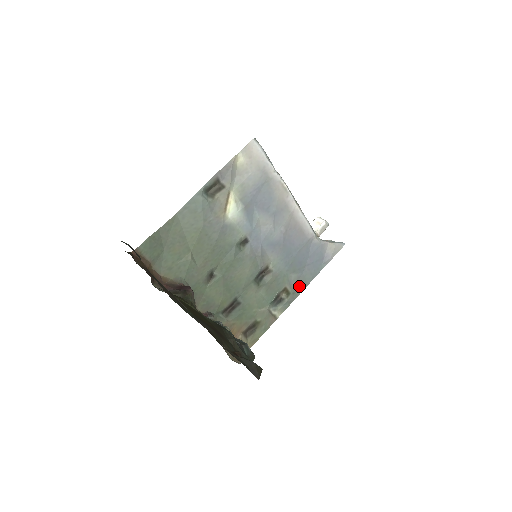
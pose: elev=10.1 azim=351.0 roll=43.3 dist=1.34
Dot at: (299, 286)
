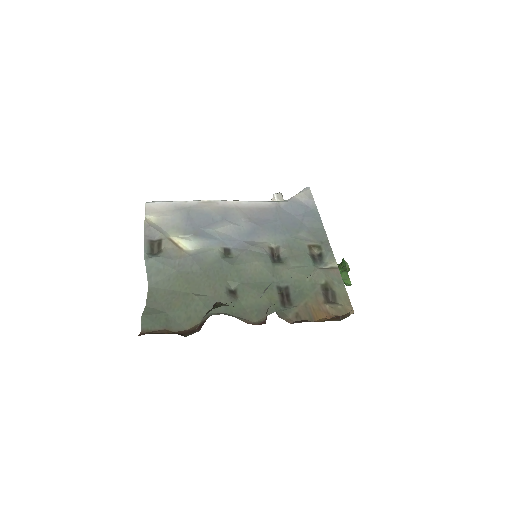
Dot at: (318, 236)
